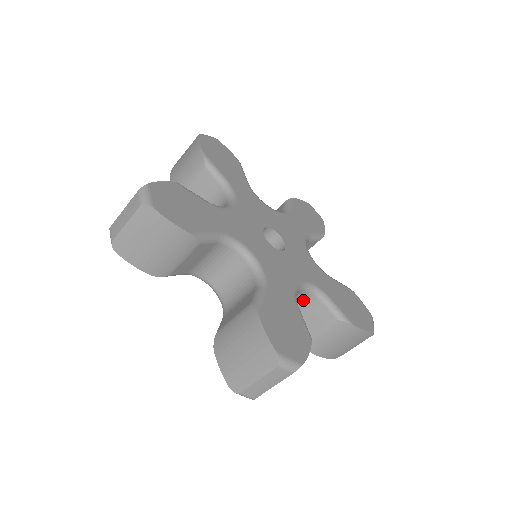
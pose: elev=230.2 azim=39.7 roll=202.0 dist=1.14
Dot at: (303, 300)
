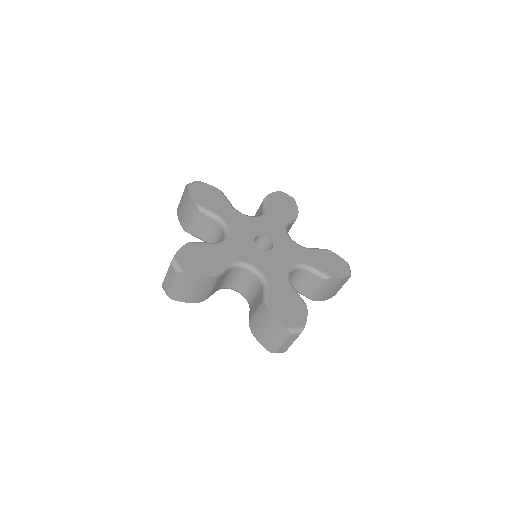
Dot at: (296, 274)
